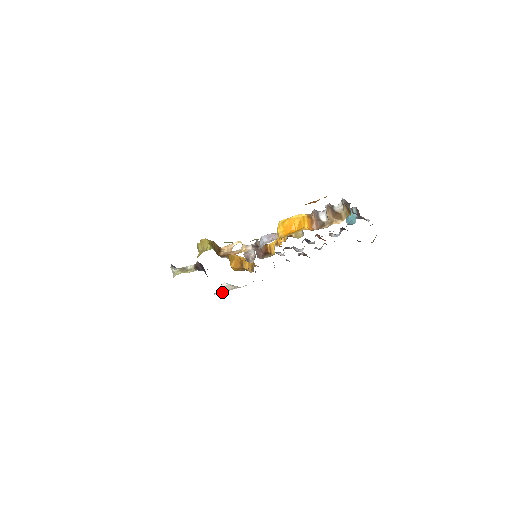
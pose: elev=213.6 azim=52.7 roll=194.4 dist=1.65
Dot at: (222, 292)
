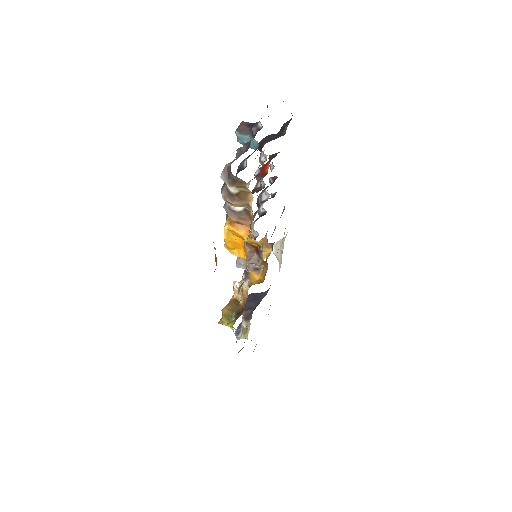
Dot at: (280, 262)
